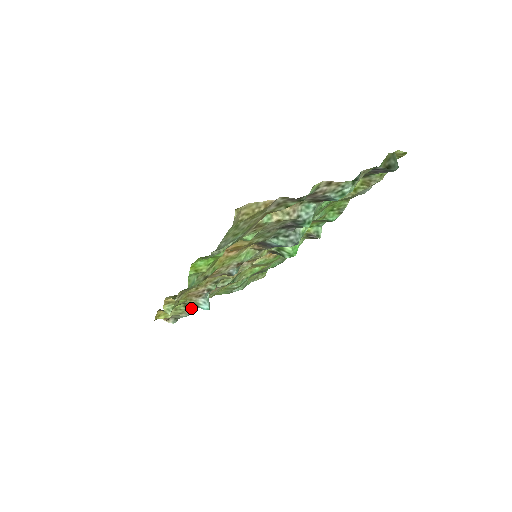
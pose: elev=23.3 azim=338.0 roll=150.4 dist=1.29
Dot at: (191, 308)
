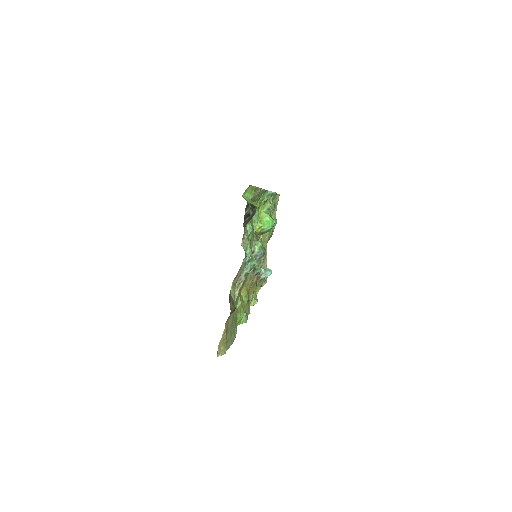
Dot at: occluded
